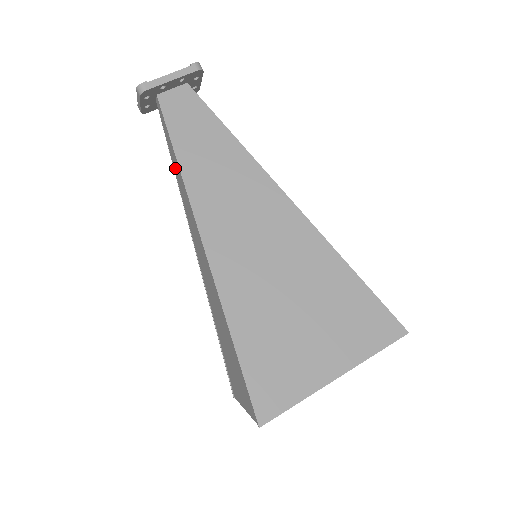
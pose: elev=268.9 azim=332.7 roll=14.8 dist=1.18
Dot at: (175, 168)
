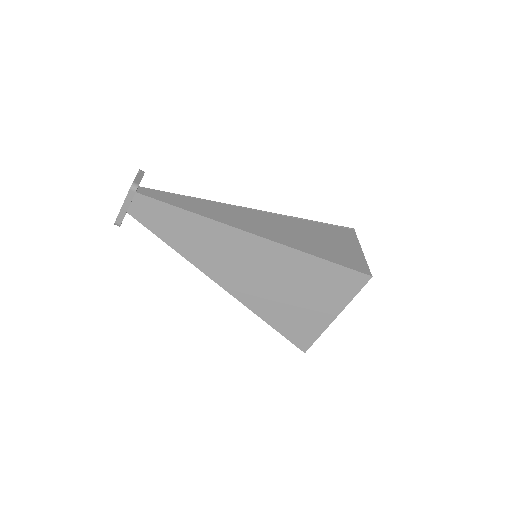
Dot at: occluded
